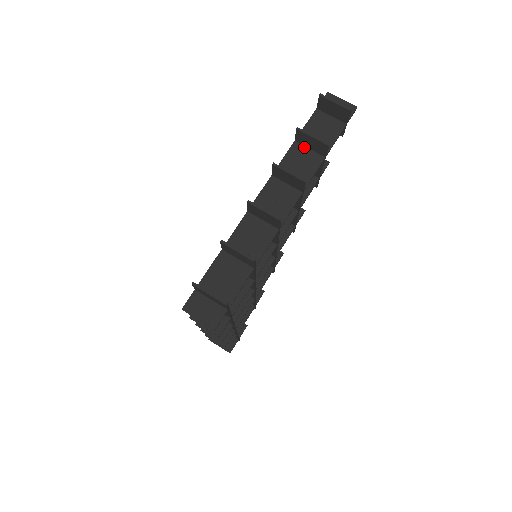
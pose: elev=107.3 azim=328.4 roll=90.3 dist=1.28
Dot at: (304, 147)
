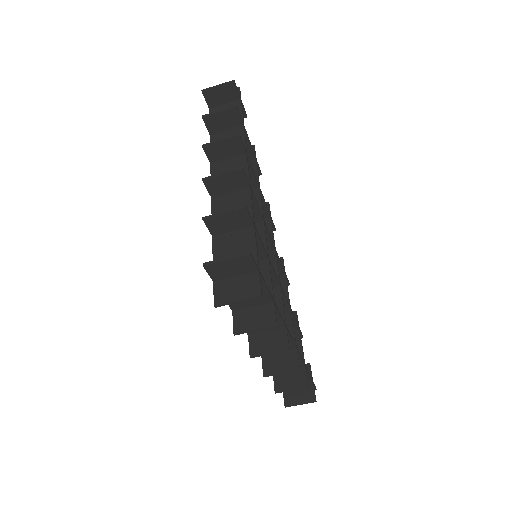
Dot at: (221, 132)
